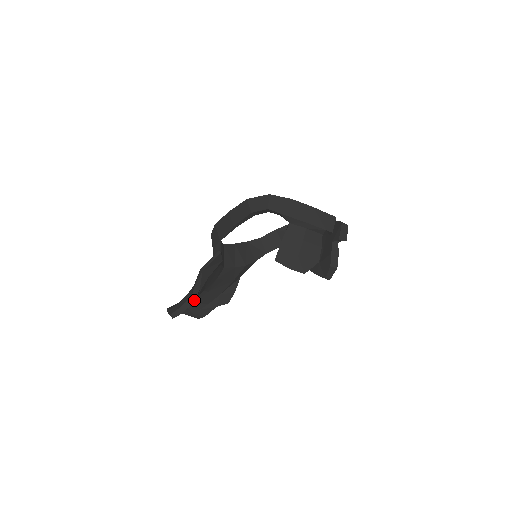
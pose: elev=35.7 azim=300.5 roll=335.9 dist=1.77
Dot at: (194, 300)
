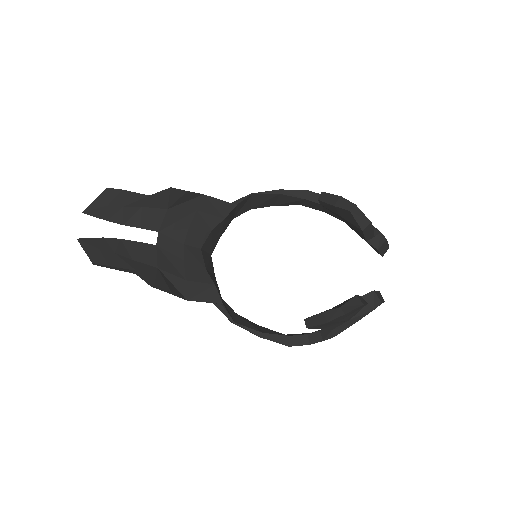
Dot at: (169, 188)
